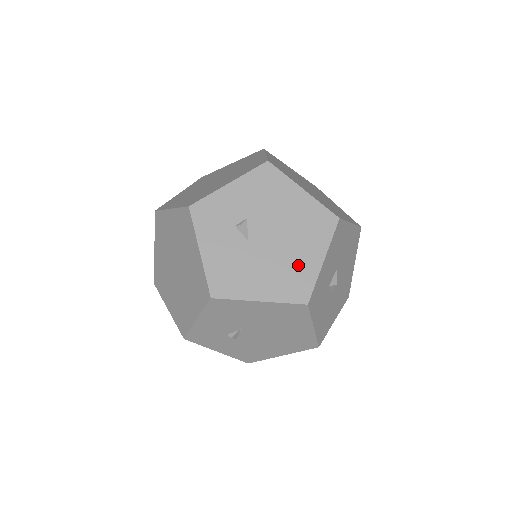
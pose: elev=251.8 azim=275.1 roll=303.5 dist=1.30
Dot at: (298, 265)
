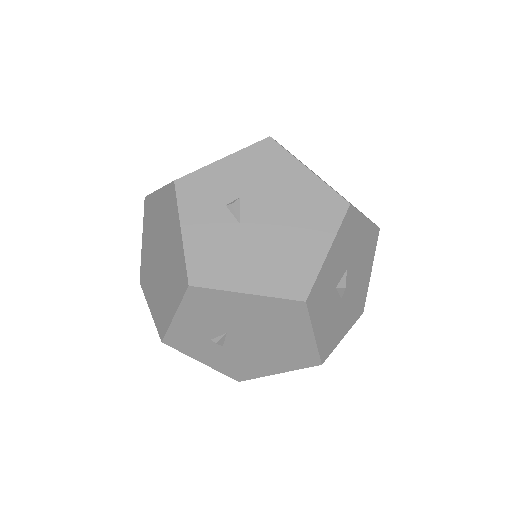
Dot at: (297, 254)
